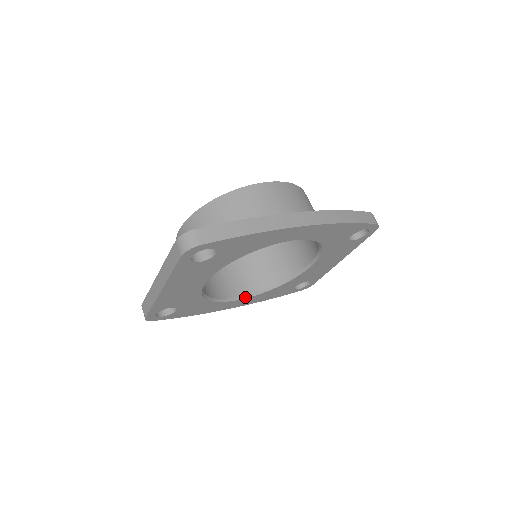
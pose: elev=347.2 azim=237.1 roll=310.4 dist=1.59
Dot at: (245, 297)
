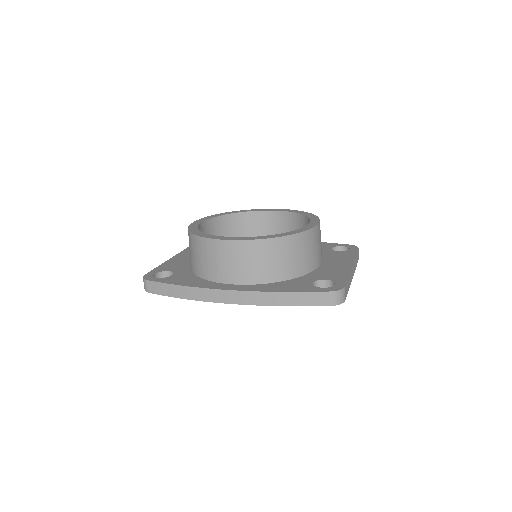
Dot at: occluded
